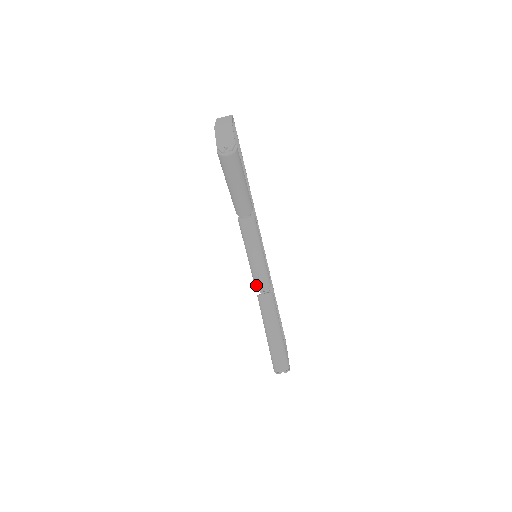
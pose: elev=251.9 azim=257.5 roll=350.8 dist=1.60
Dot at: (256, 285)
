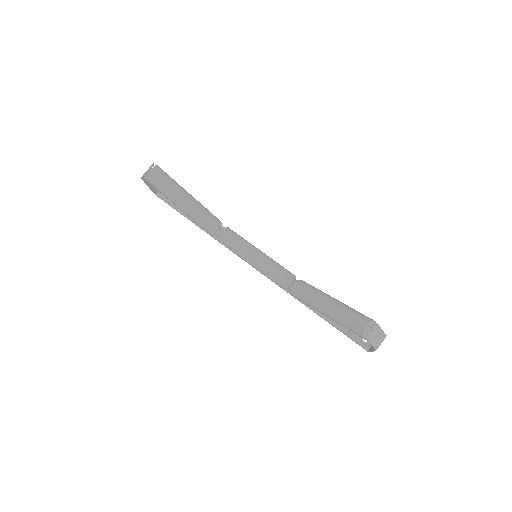
Dot at: (281, 284)
